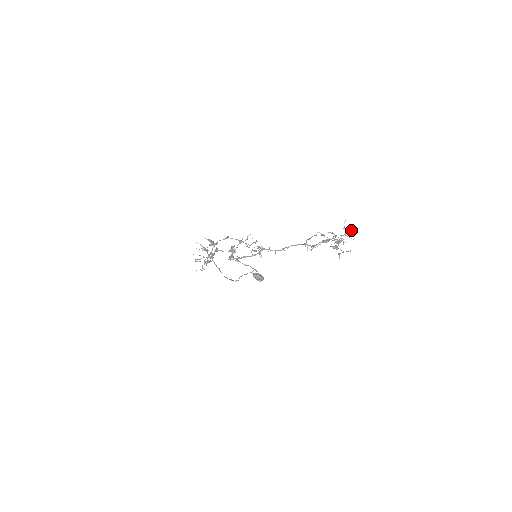
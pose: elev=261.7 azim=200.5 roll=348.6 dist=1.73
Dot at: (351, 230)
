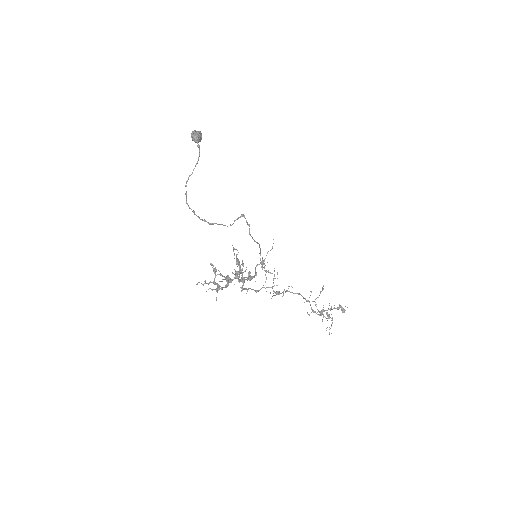
Dot at: (342, 311)
